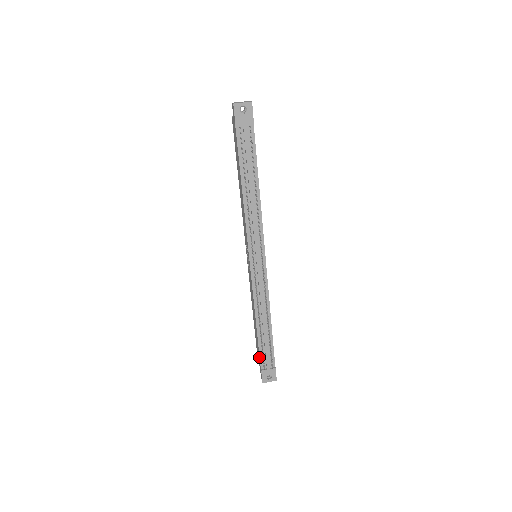
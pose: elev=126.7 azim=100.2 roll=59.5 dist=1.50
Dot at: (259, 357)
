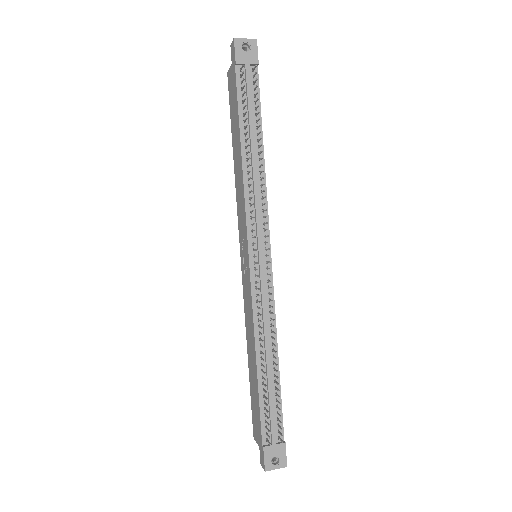
Dot at: (259, 423)
